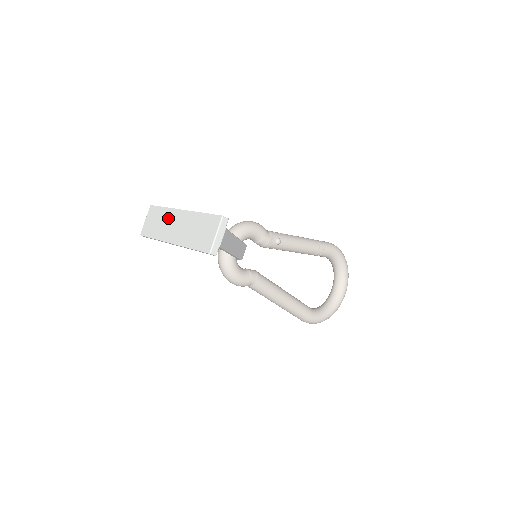
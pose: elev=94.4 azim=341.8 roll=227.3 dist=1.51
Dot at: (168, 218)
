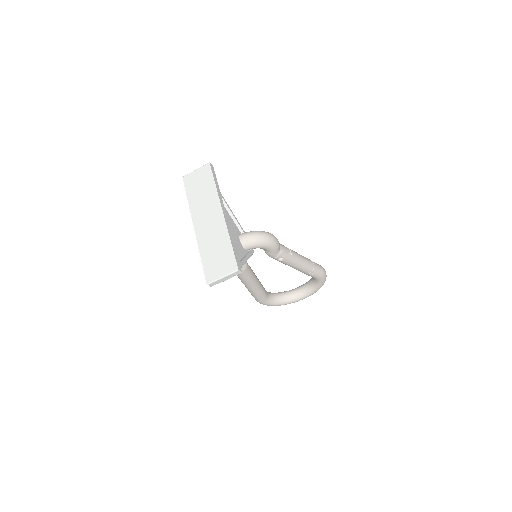
Dot at: (209, 201)
